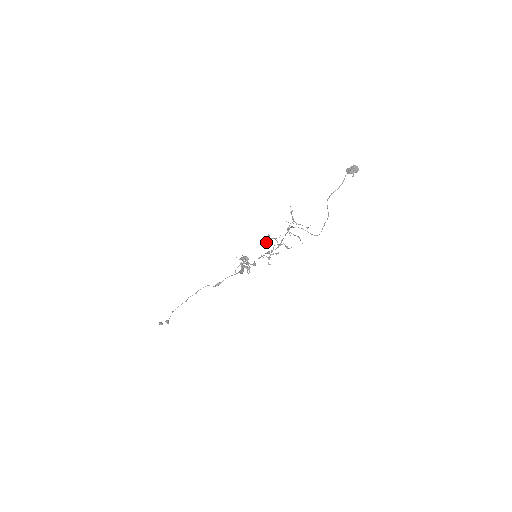
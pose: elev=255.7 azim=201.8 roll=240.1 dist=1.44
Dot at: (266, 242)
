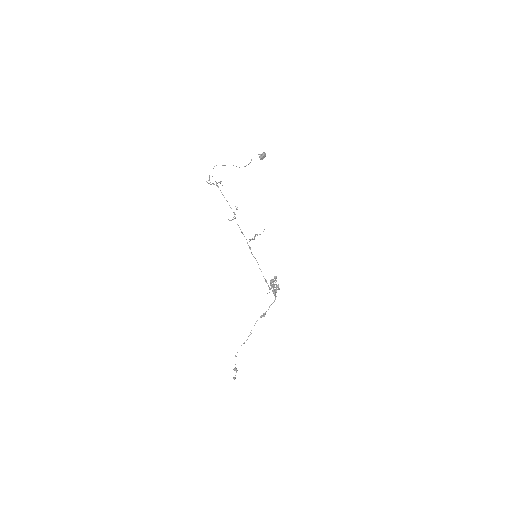
Dot at: (229, 220)
